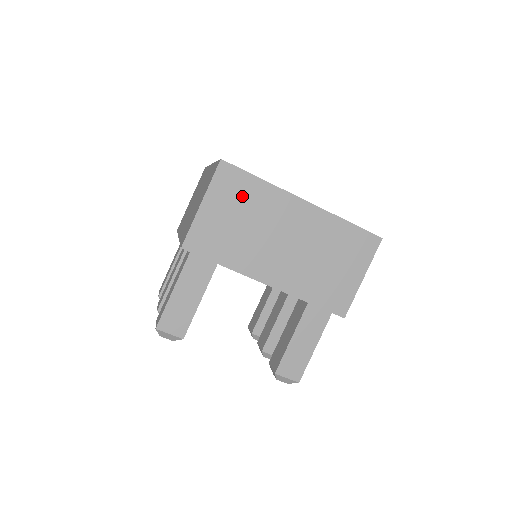
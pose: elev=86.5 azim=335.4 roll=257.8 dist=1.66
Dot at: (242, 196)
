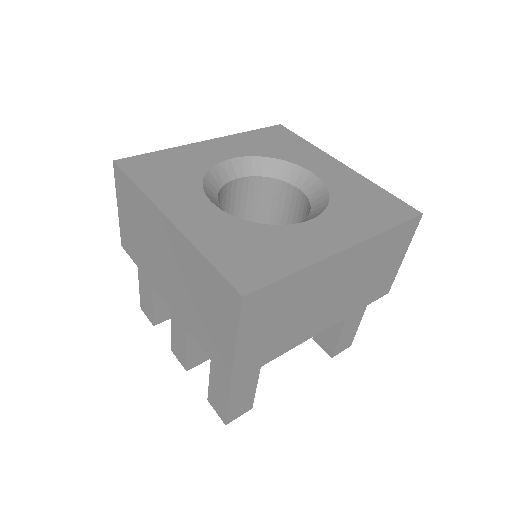
Dot at: (278, 303)
